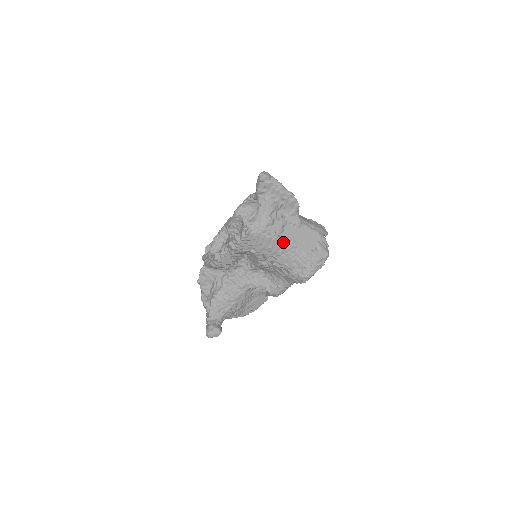
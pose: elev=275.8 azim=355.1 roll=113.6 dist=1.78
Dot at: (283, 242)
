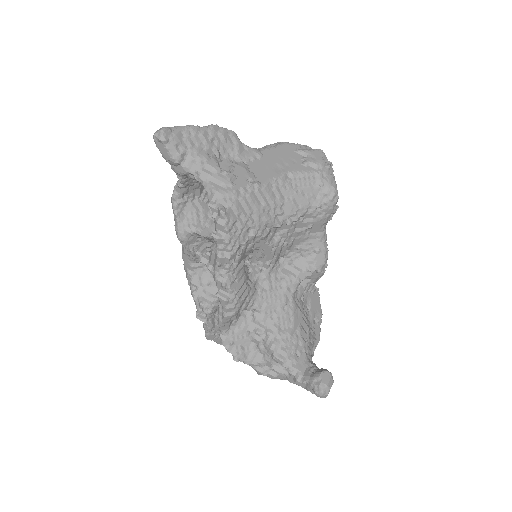
Dot at: (269, 184)
